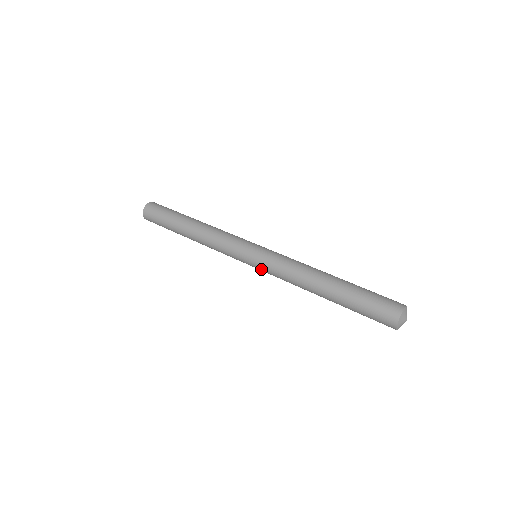
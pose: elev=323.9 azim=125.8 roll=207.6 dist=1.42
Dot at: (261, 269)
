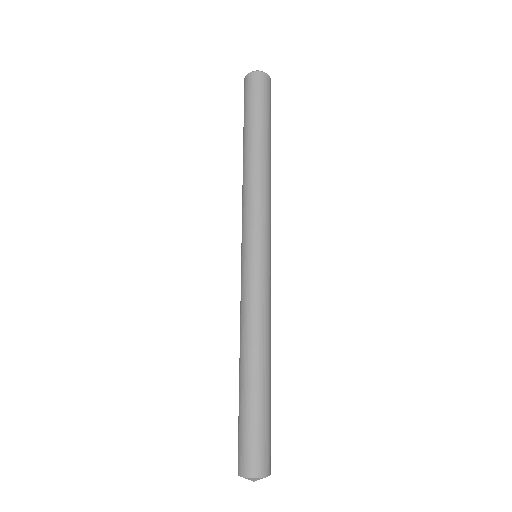
Dot at: occluded
